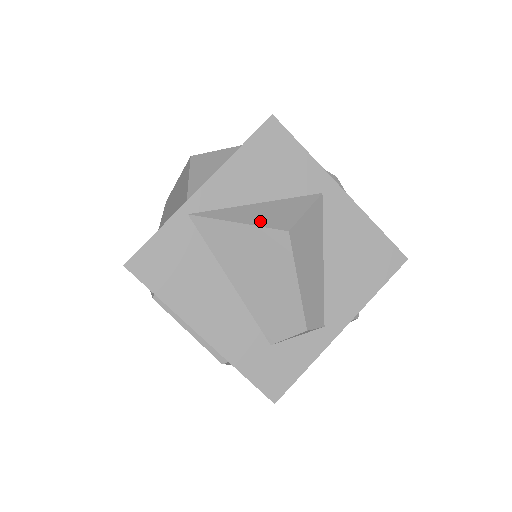
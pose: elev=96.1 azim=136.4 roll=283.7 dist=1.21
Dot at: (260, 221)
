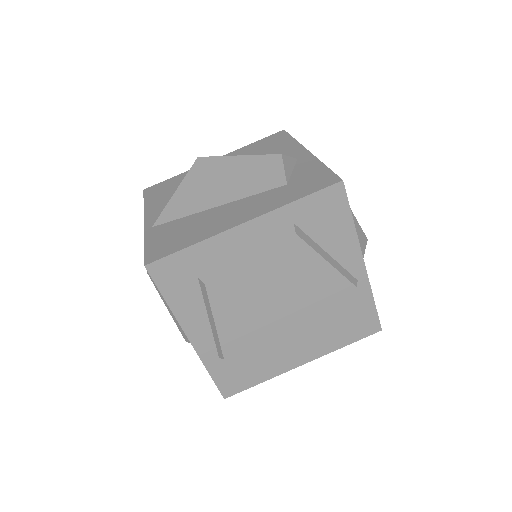
Dot at: (185, 179)
